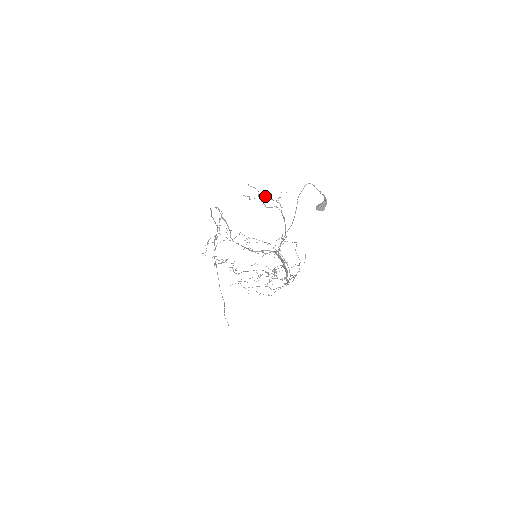
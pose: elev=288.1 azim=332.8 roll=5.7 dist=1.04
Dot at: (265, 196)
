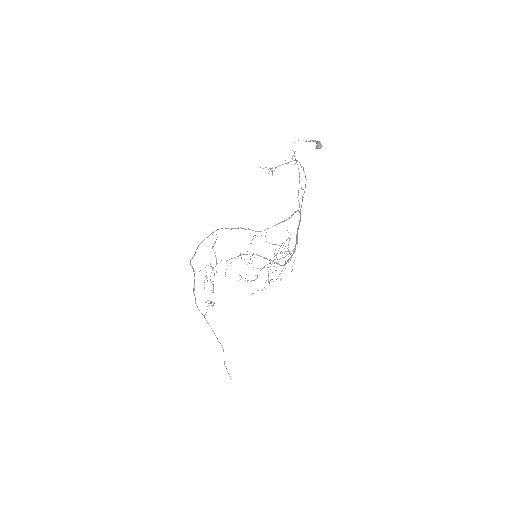
Dot at: (279, 165)
